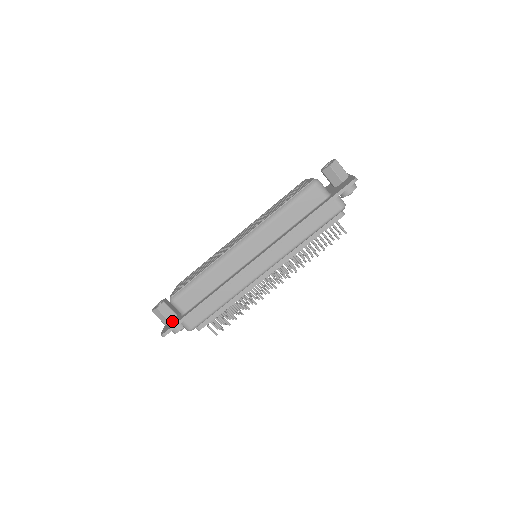
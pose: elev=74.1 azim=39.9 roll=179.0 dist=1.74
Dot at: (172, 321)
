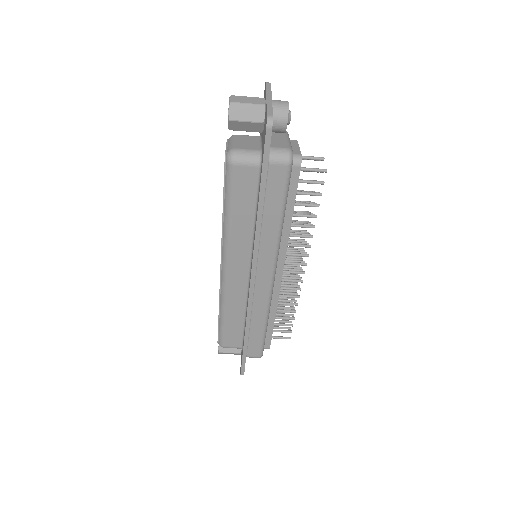
Dot at: (241, 353)
